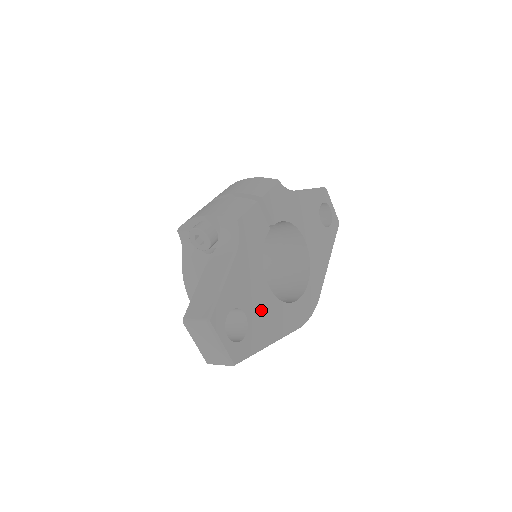
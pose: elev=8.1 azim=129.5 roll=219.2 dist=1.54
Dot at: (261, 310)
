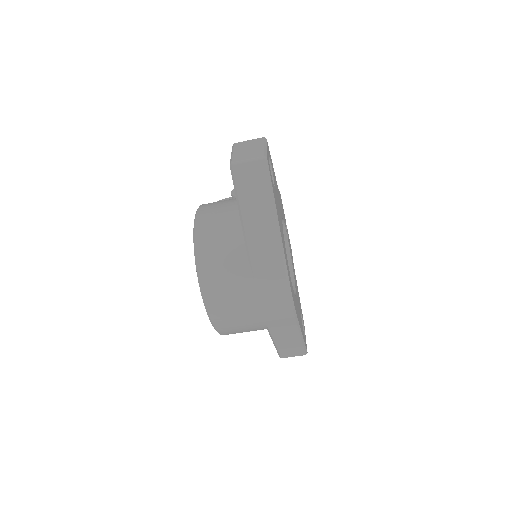
Dot at: (278, 209)
